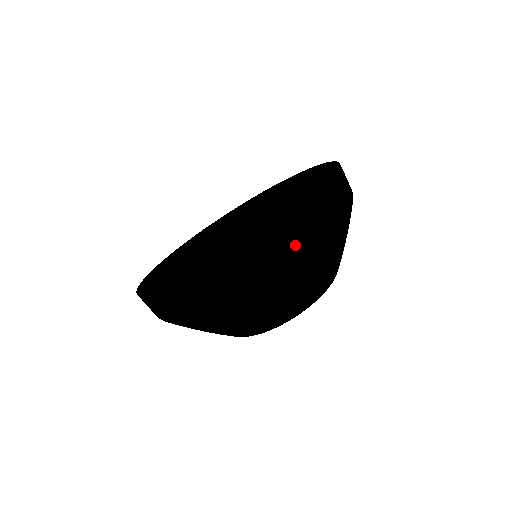
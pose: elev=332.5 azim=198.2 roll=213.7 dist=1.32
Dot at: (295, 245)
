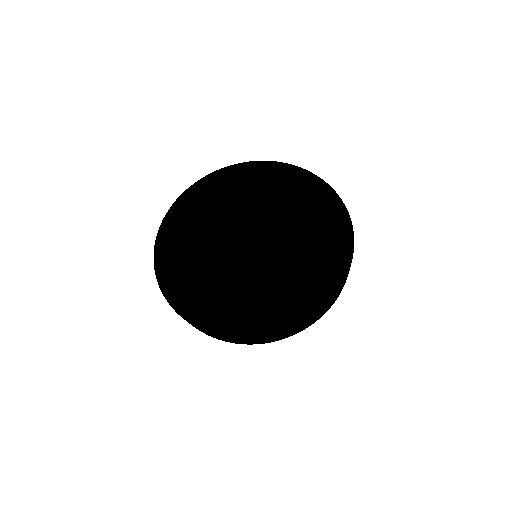
Dot at: (239, 343)
